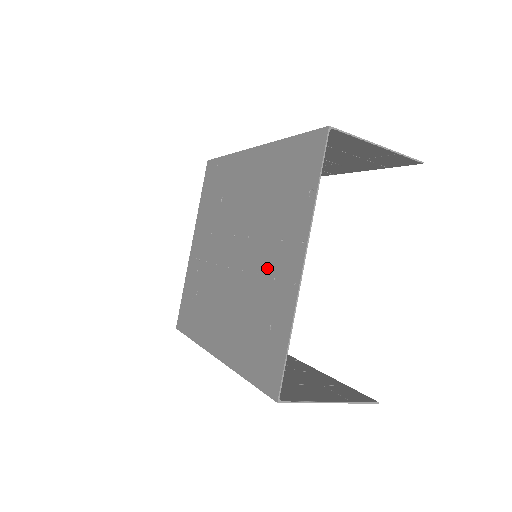
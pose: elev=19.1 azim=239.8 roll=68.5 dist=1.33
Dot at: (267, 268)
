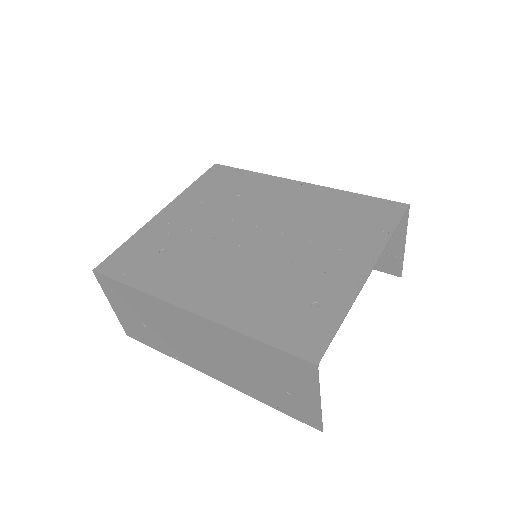
Dot at: (313, 262)
